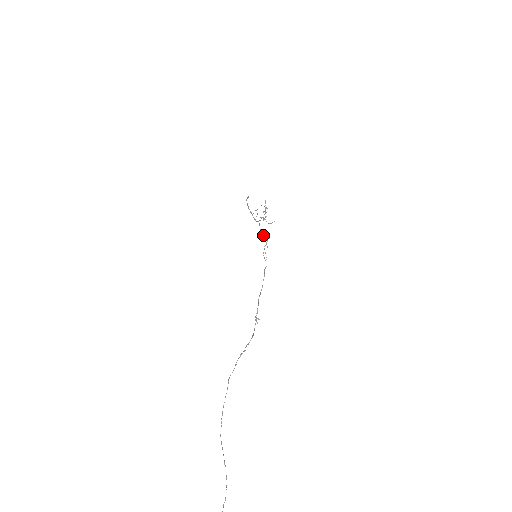
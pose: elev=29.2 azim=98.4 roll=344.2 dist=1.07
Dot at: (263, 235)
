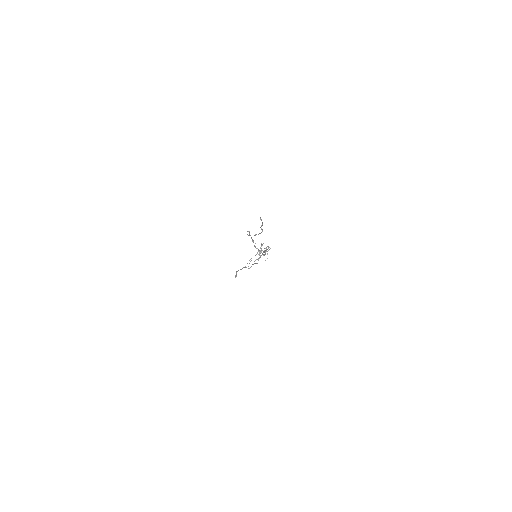
Dot at: (260, 256)
